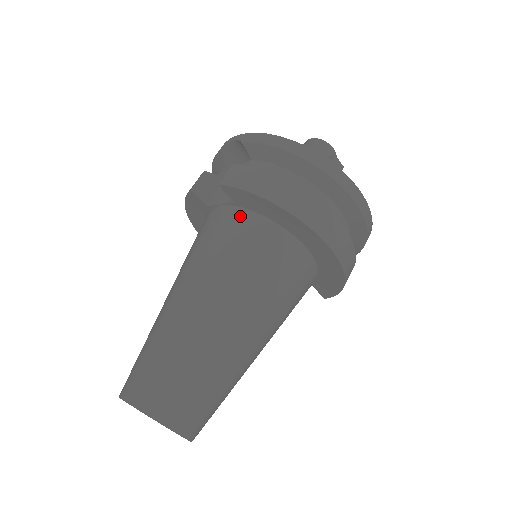
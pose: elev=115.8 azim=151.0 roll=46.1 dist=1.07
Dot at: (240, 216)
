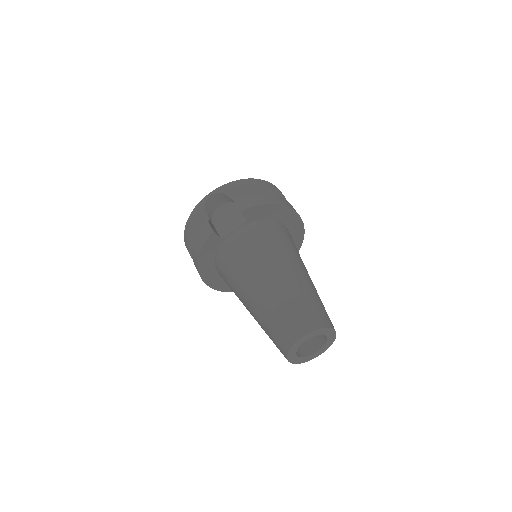
Dot at: (256, 225)
